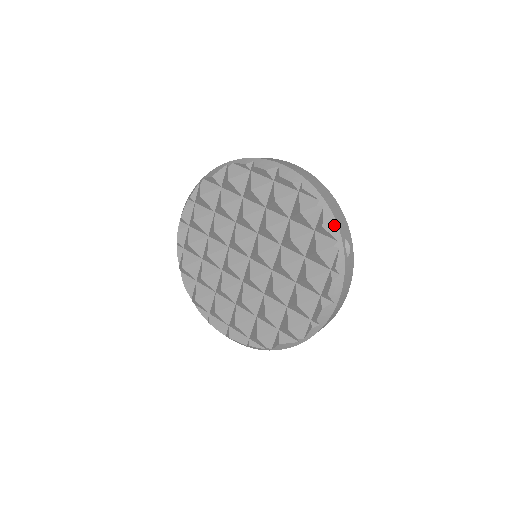
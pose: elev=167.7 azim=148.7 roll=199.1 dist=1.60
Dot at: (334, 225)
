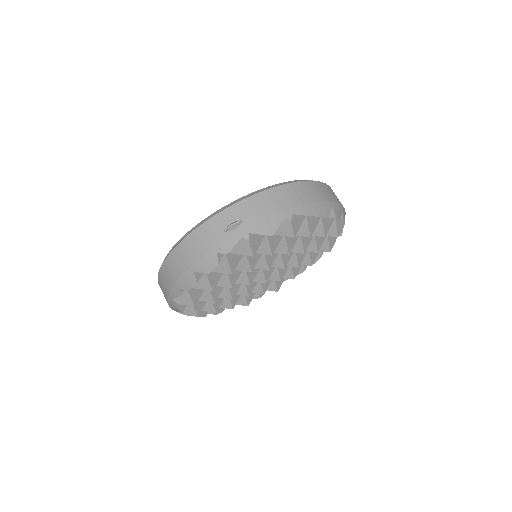
Dot at: occluded
